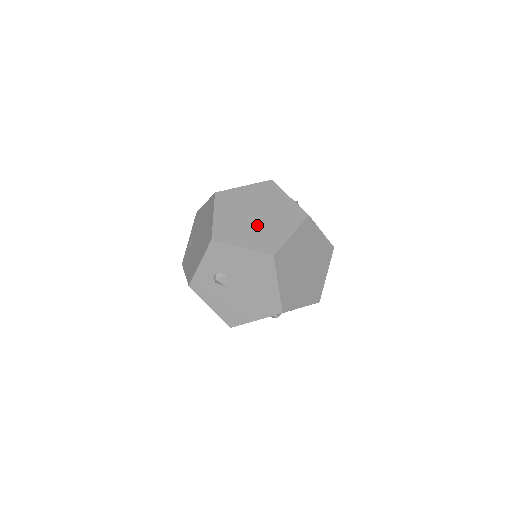
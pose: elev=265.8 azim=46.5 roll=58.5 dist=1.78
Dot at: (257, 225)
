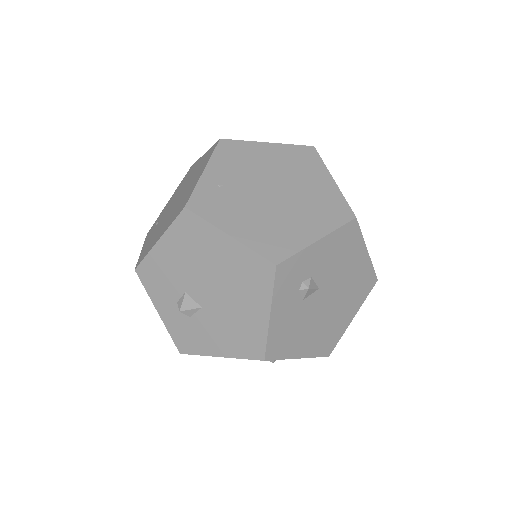
Dot at: (174, 208)
